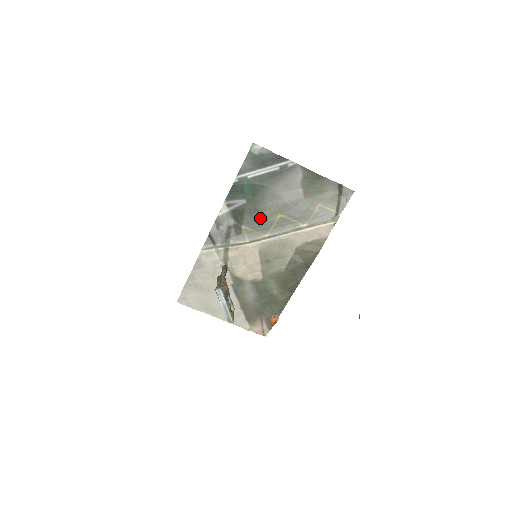
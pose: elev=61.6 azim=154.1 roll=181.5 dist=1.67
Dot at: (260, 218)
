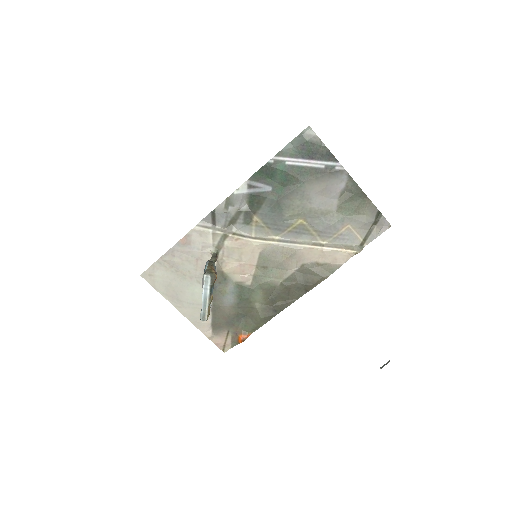
Dot at: (278, 215)
